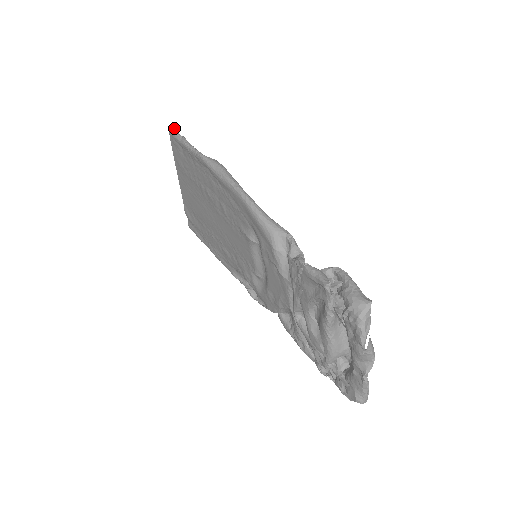
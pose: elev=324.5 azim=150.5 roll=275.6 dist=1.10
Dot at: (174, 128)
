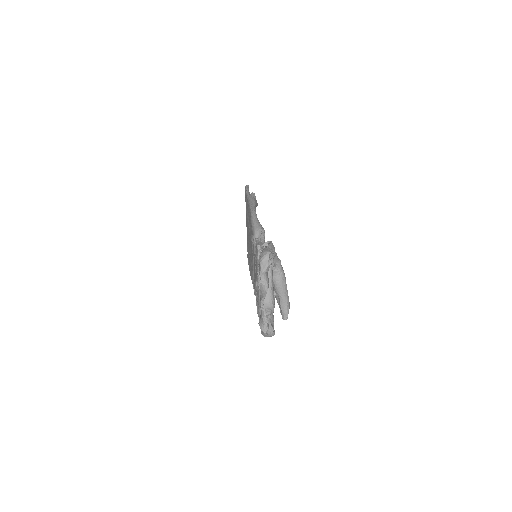
Dot at: occluded
